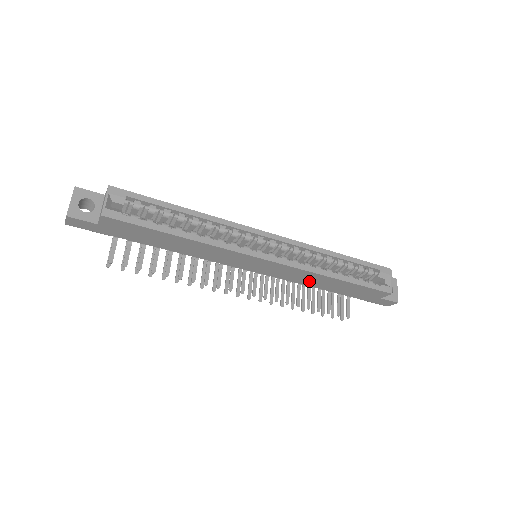
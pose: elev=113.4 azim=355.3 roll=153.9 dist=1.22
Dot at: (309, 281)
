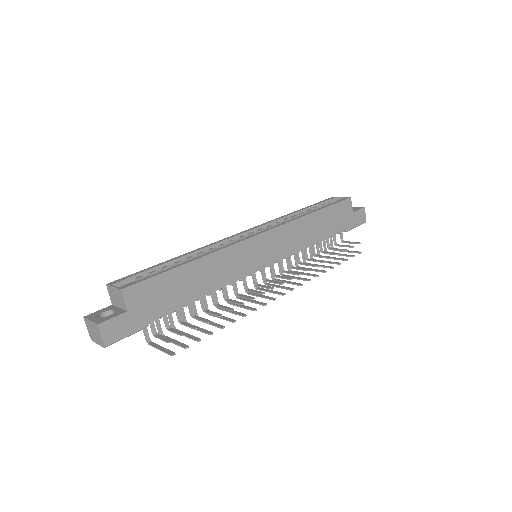
Dot at: (304, 237)
